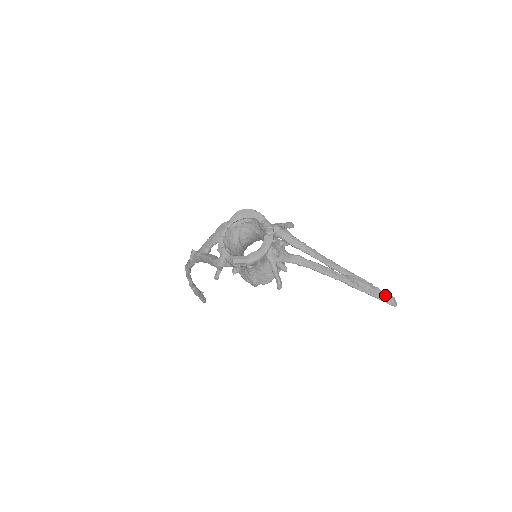
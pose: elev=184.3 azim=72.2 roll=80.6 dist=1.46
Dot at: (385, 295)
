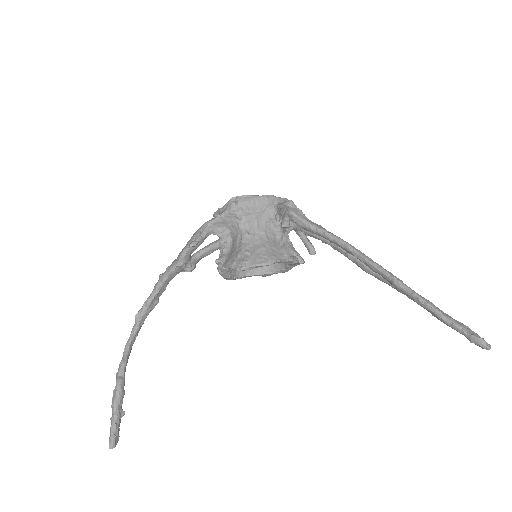
Dot at: (462, 324)
